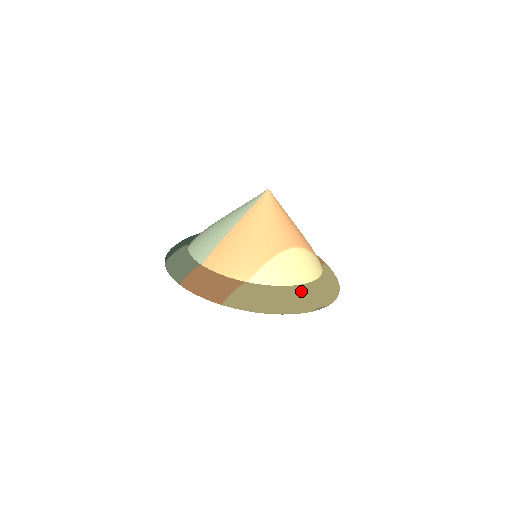
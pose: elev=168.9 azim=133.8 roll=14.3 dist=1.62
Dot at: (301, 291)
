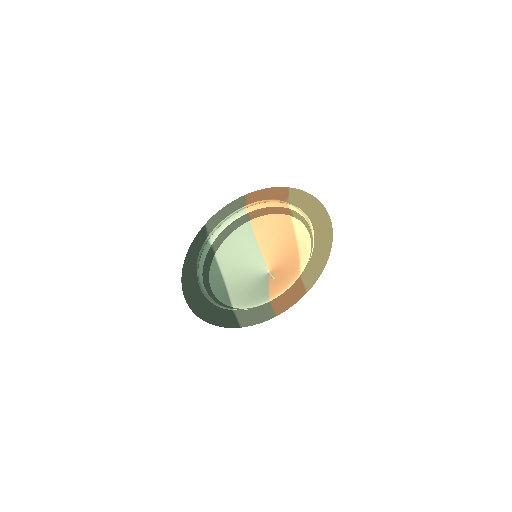
Dot at: occluded
